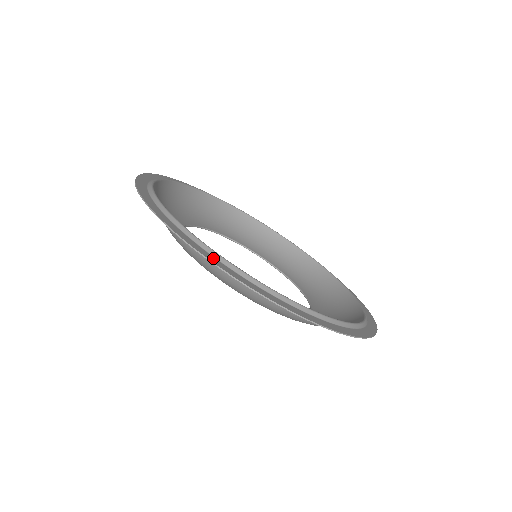
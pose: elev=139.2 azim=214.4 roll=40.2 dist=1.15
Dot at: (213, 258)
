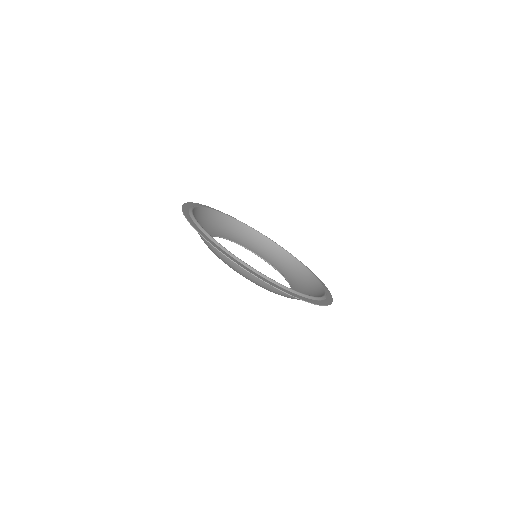
Dot at: (281, 288)
